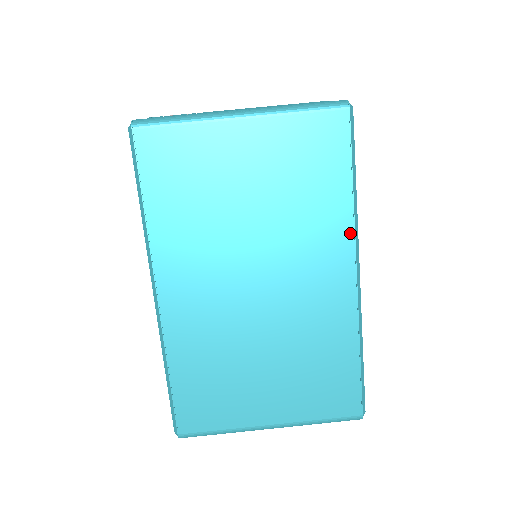
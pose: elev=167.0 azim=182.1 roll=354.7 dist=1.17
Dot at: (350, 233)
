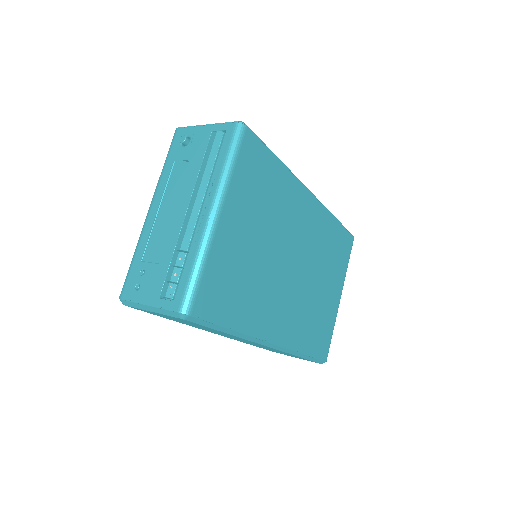
Dot at: (297, 182)
